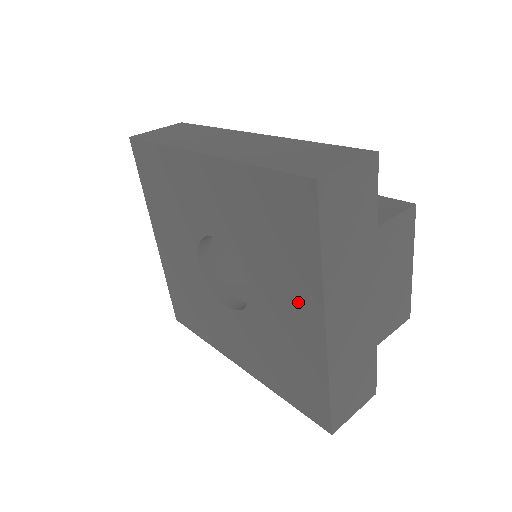
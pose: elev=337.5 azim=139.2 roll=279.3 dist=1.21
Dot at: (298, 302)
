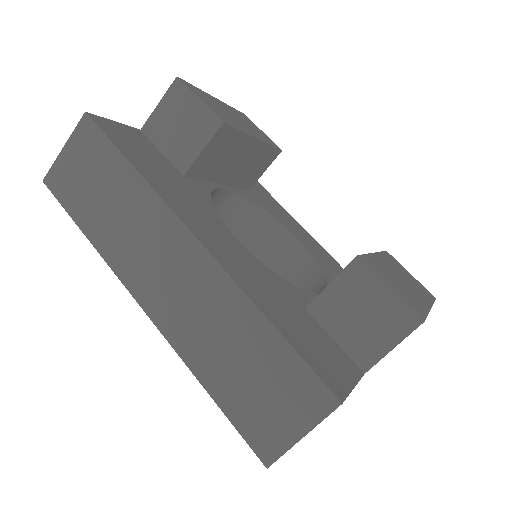
Dot at: occluded
